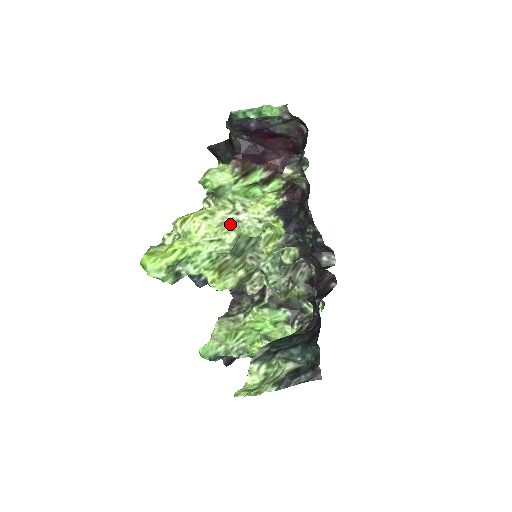
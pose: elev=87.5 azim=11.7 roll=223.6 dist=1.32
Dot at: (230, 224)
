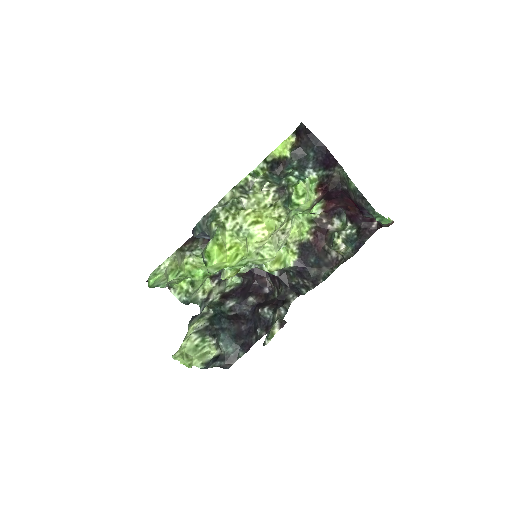
Dot at: occluded
